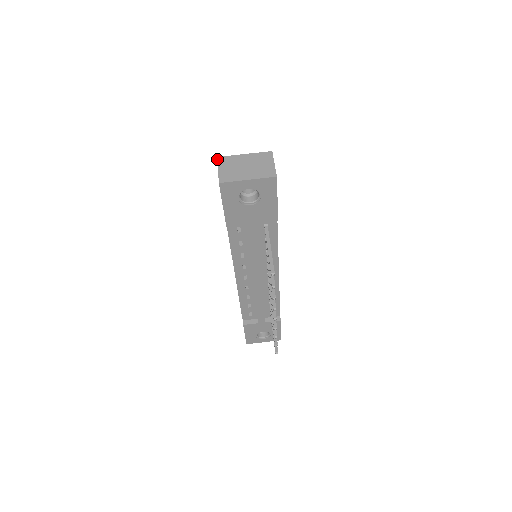
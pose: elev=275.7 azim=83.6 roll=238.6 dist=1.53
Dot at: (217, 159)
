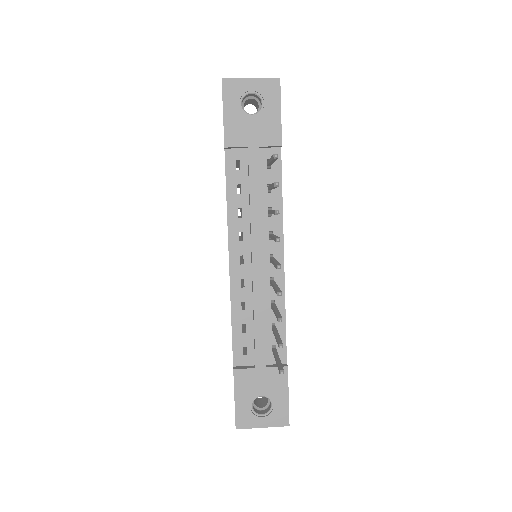
Dot at: occluded
